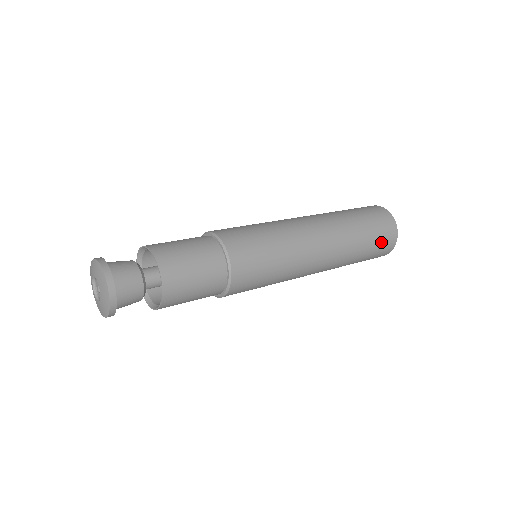
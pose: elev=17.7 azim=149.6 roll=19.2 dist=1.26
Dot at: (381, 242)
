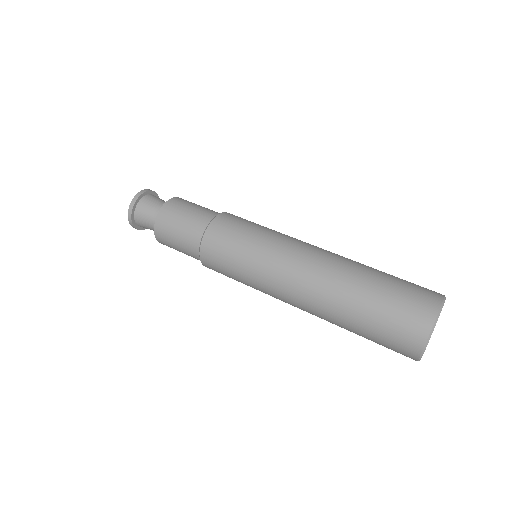
Dot at: (396, 319)
